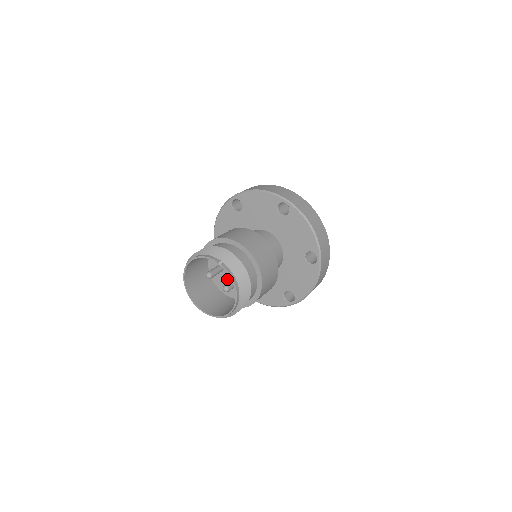
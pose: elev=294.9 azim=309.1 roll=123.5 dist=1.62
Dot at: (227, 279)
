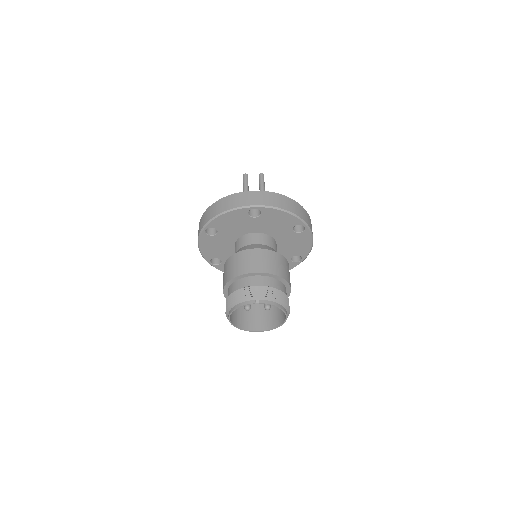
Dot at: occluded
